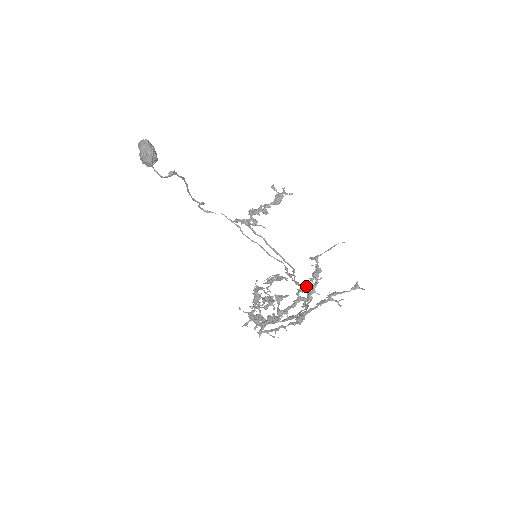
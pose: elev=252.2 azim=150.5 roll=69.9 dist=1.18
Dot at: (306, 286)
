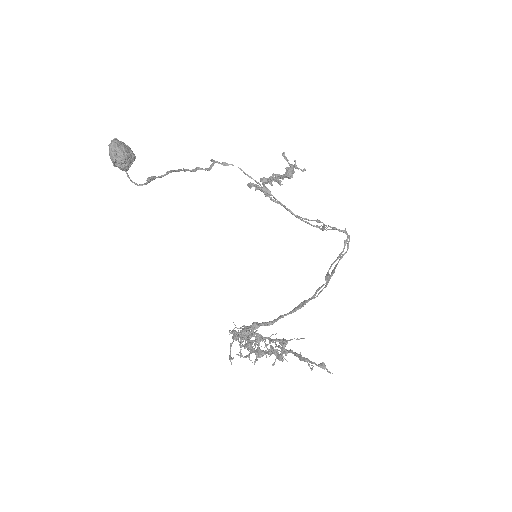
Dot at: (345, 230)
